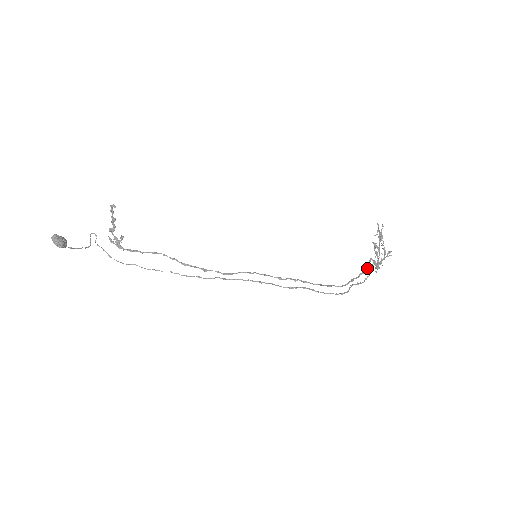
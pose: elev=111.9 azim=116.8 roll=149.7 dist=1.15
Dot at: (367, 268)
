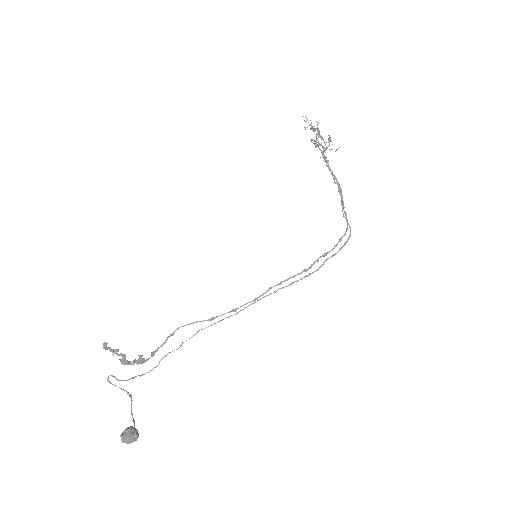
Dot at: (337, 183)
